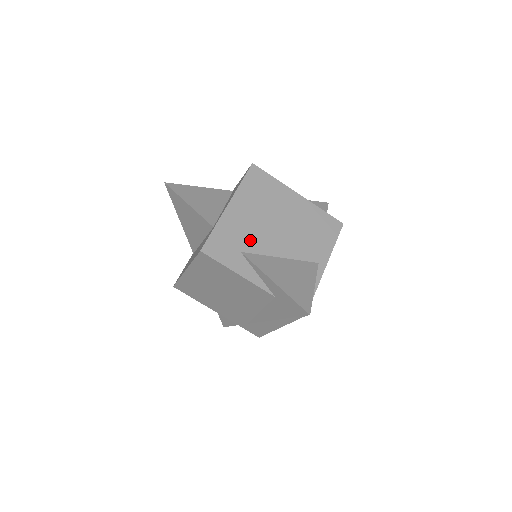
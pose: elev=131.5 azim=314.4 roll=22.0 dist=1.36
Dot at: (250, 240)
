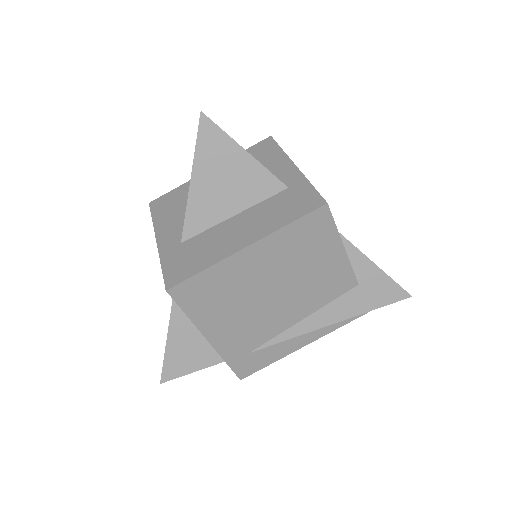
Dot at: occluded
